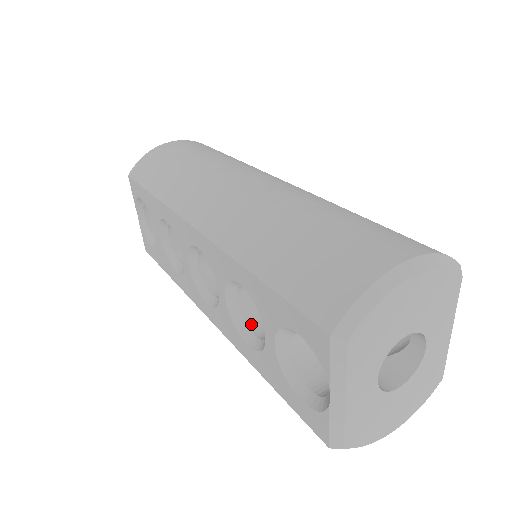
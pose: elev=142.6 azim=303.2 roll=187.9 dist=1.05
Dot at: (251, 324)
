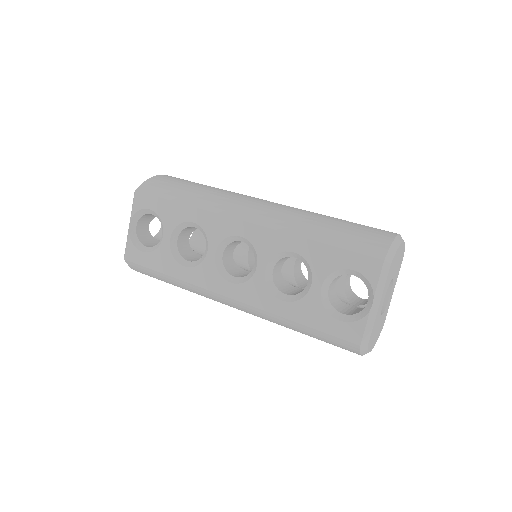
Dot at: (280, 289)
